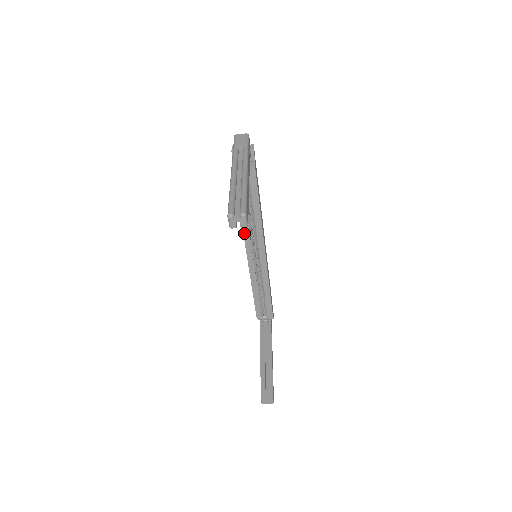
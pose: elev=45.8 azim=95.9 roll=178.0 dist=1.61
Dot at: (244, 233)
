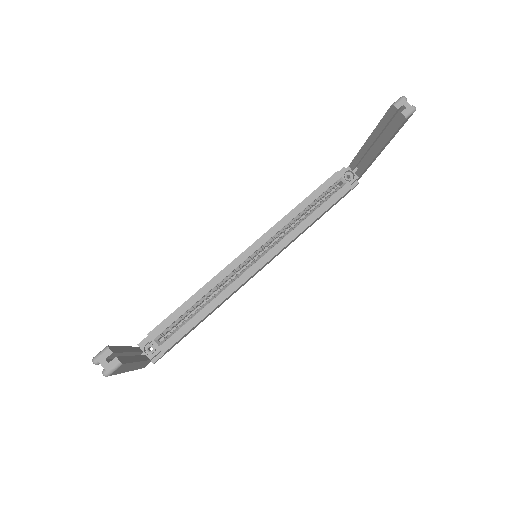
Dot at: (274, 226)
